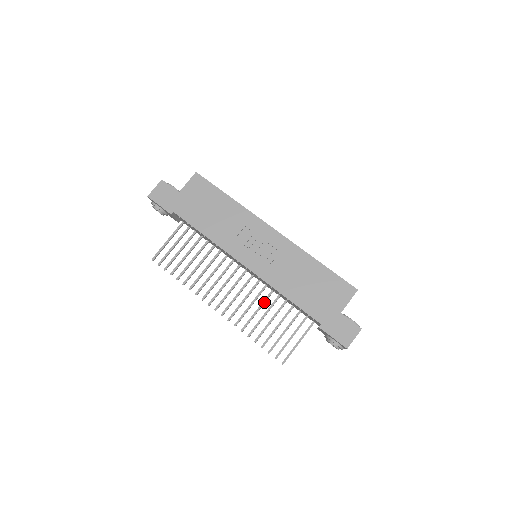
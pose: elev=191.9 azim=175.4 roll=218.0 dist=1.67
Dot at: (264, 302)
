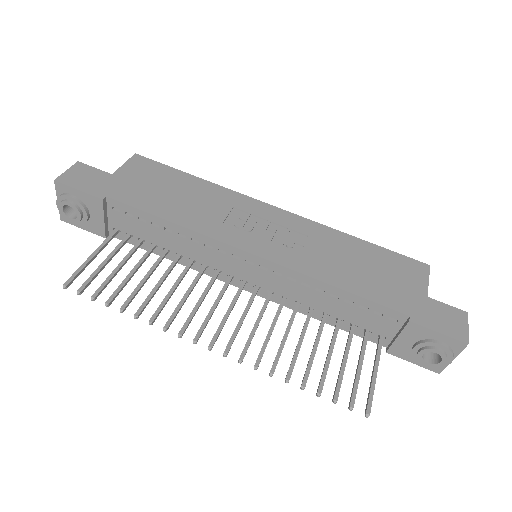
Dot at: (292, 321)
